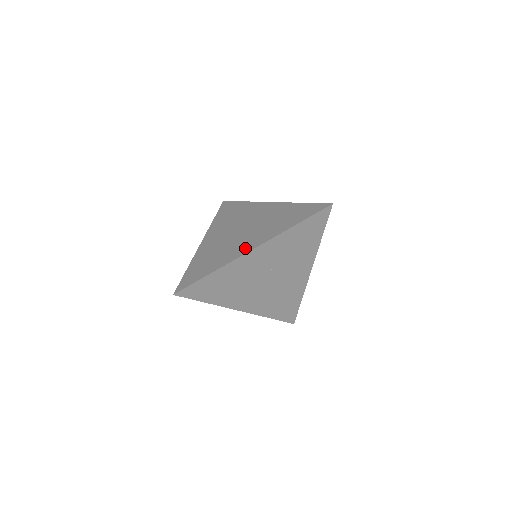
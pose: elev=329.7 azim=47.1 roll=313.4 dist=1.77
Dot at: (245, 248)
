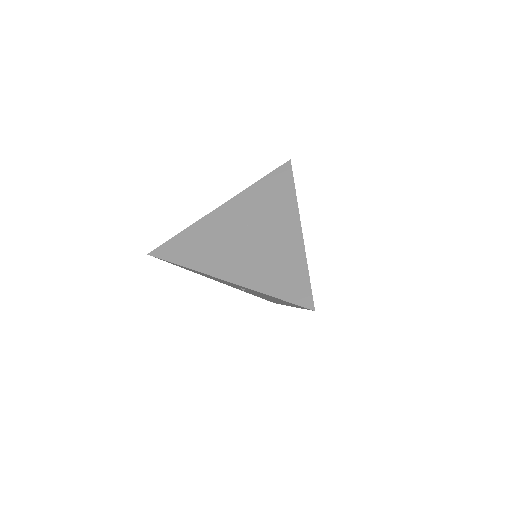
Dot at: occluded
